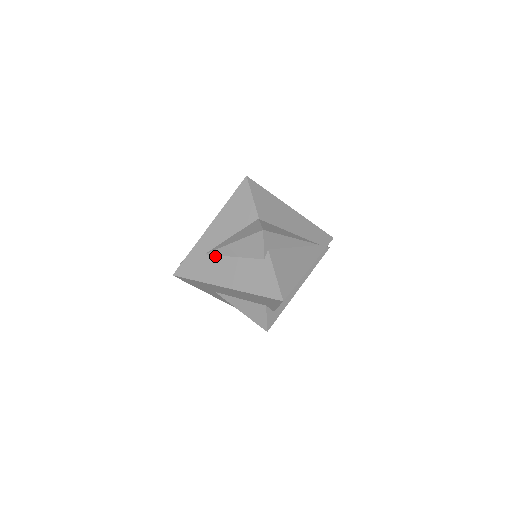
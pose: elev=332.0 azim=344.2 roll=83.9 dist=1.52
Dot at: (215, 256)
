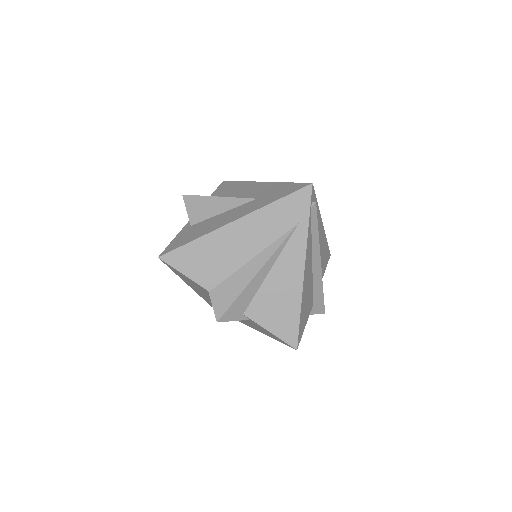
Dot at: occluded
